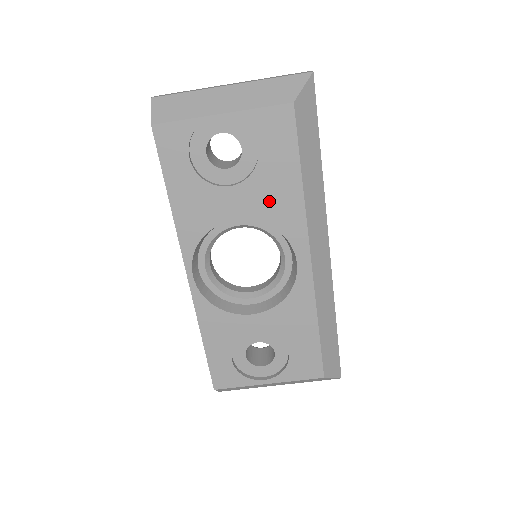
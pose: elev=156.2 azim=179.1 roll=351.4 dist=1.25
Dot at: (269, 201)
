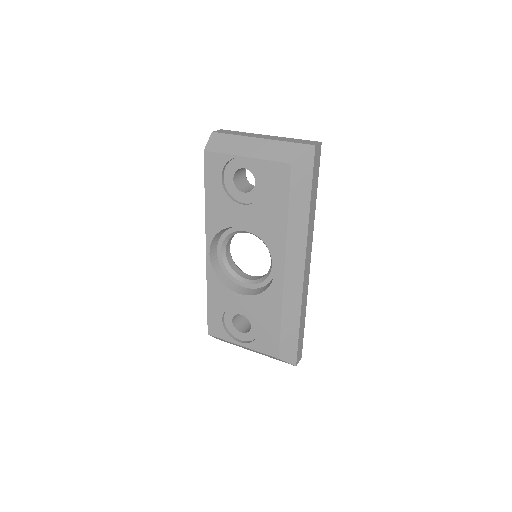
Dot at: (264, 223)
